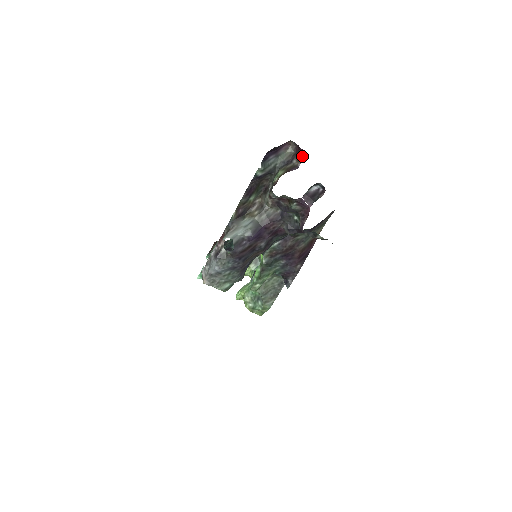
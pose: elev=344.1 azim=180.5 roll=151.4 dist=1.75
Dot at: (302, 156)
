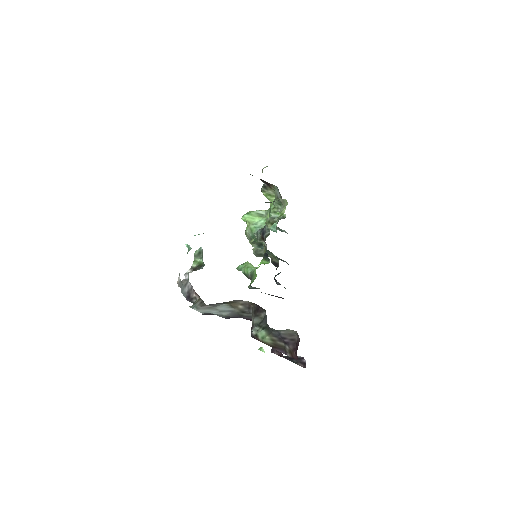
Dot at: (295, 357)
